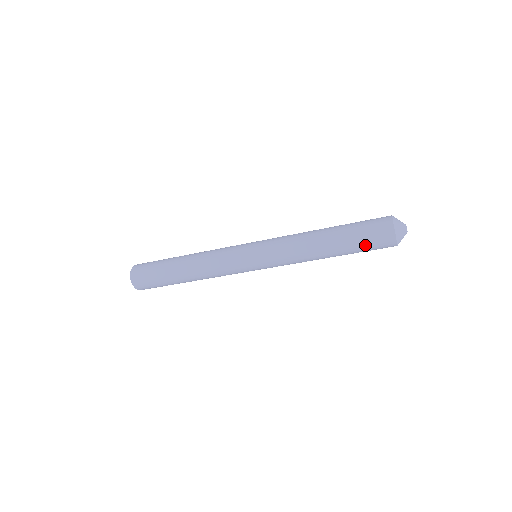
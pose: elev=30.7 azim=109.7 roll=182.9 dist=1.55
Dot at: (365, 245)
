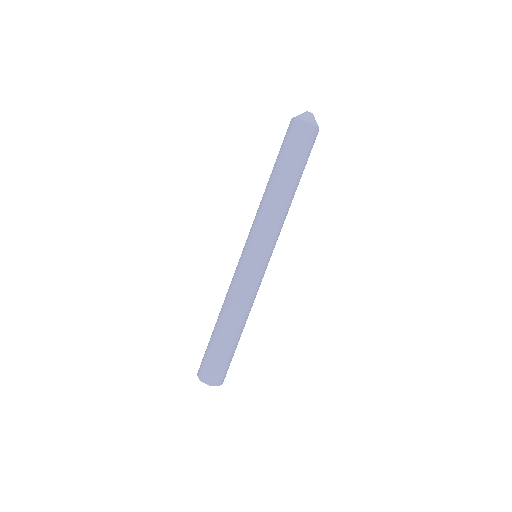
Dot at: (303, 154)
